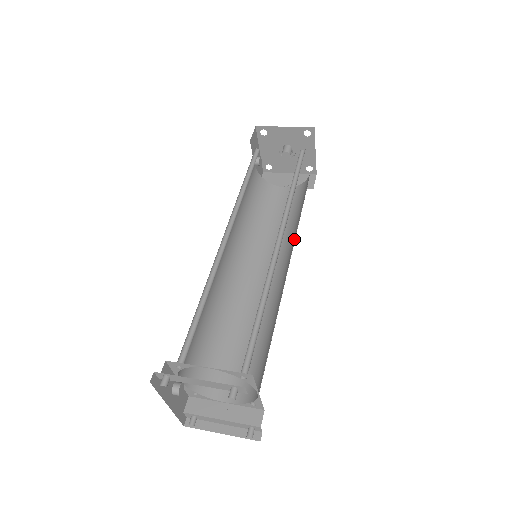
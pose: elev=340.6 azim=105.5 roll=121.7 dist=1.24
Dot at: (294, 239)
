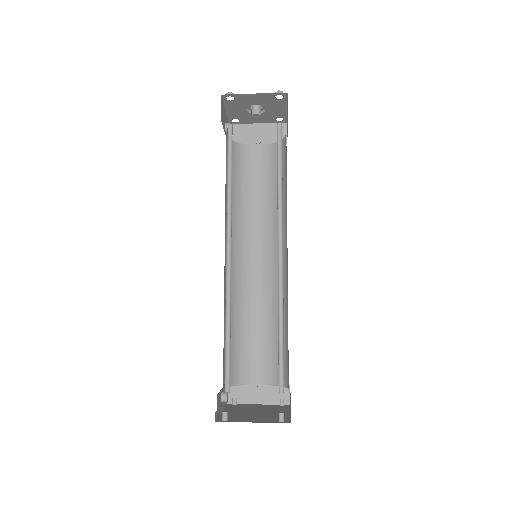
Dot at: (285, 225)
